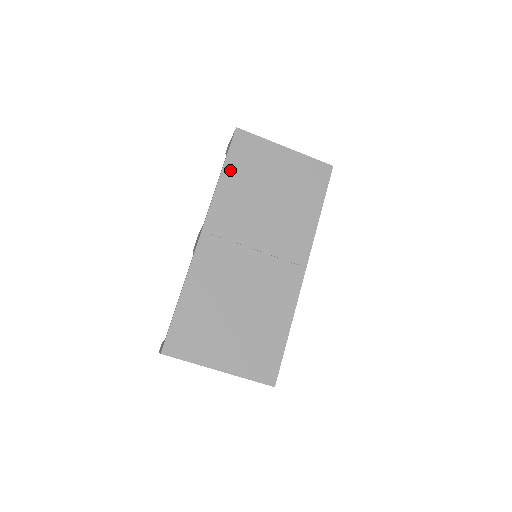
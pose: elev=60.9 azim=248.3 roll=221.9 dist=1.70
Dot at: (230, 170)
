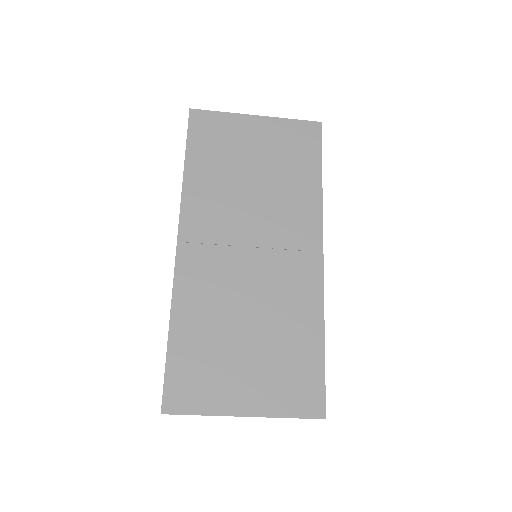
Dot at: (194, 160)
